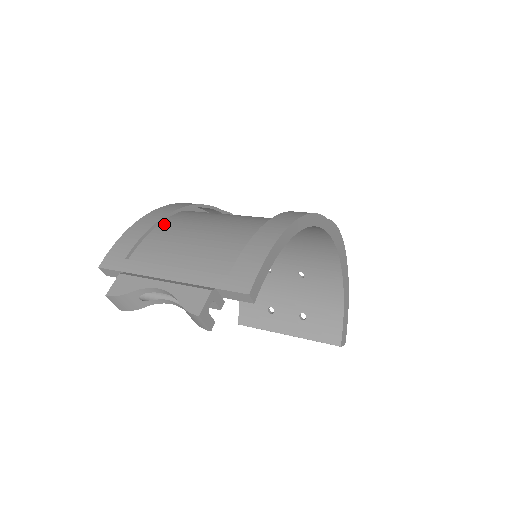
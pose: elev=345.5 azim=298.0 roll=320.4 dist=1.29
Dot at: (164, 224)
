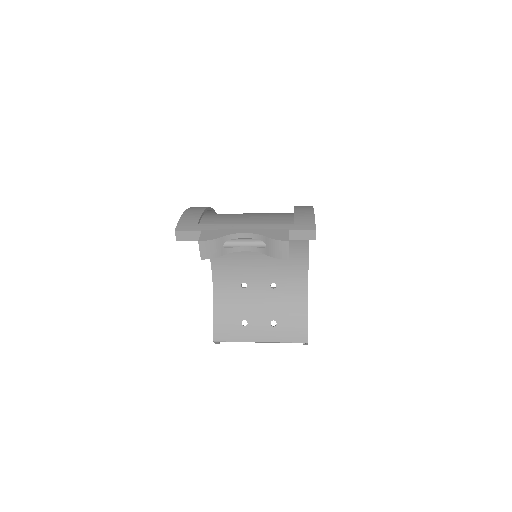
Dot at: (206, 214)
